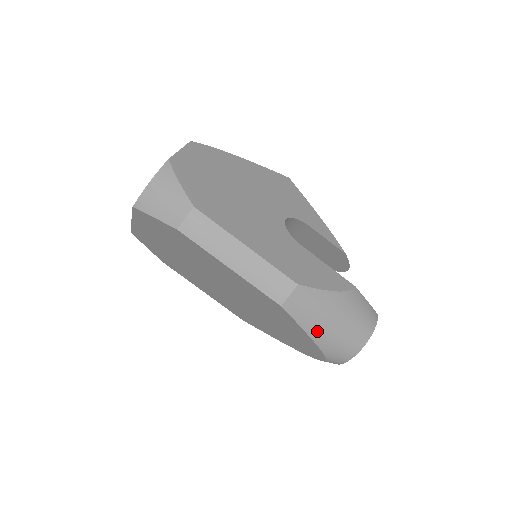
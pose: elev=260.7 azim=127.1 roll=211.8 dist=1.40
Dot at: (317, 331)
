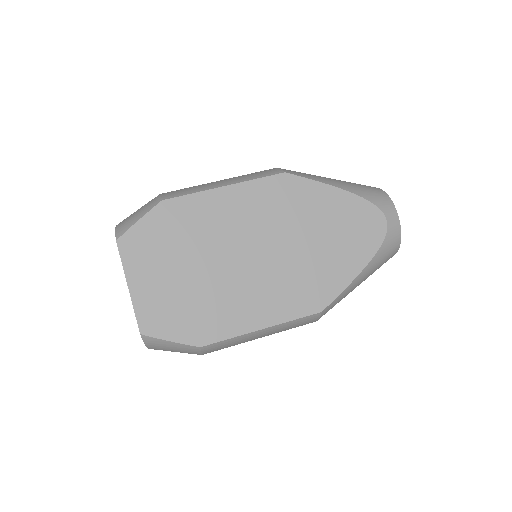
Dot at: (334, 183)
